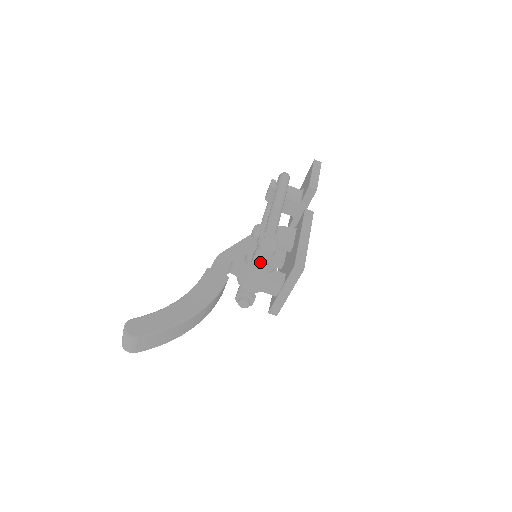
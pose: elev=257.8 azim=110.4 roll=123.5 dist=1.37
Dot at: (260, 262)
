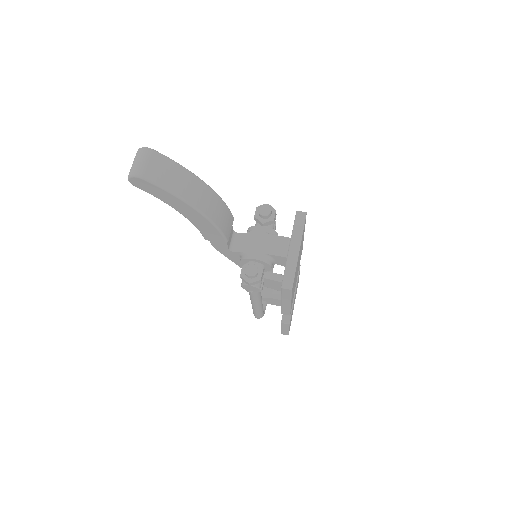
Dot at: (263, 205)
